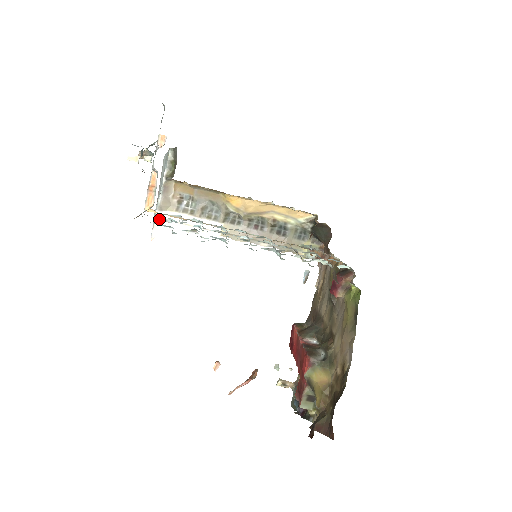
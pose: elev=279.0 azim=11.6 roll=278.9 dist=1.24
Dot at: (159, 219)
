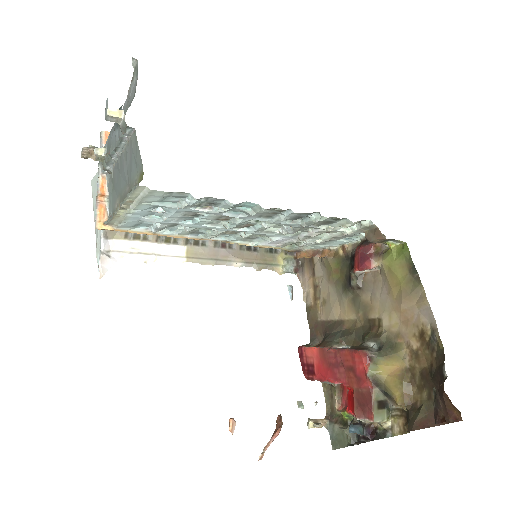
Dot at: (106, 250)
